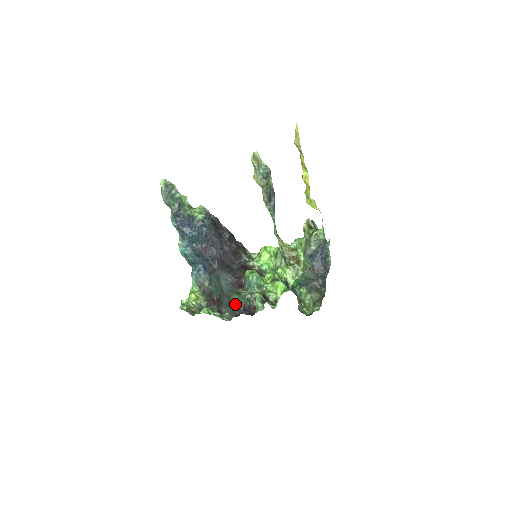
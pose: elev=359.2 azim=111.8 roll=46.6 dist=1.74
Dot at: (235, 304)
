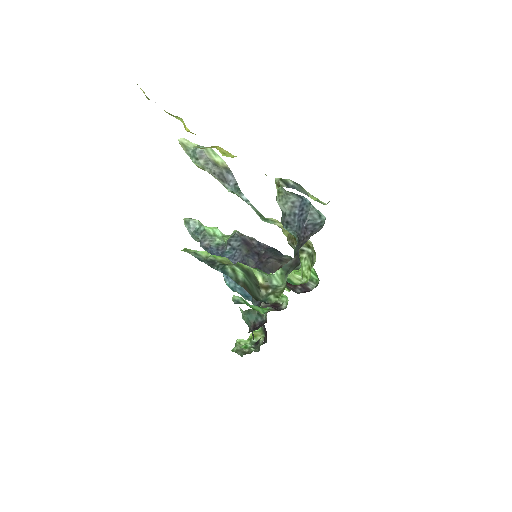
Dot at: (247, 324)
